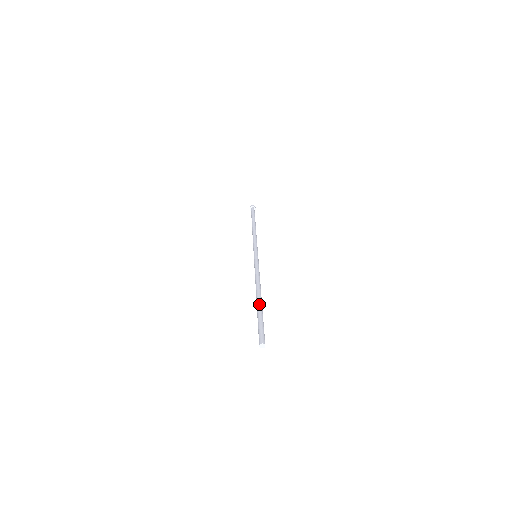
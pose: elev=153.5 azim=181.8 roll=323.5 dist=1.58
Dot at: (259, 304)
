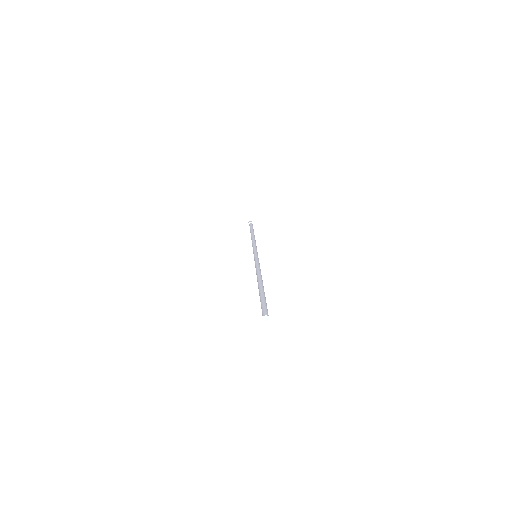
Dot at: (259, 289)
